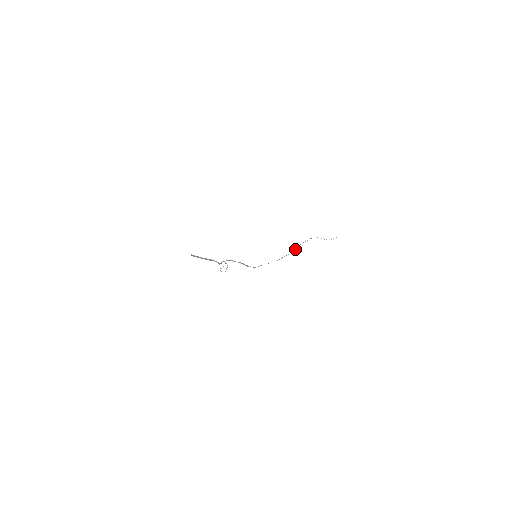
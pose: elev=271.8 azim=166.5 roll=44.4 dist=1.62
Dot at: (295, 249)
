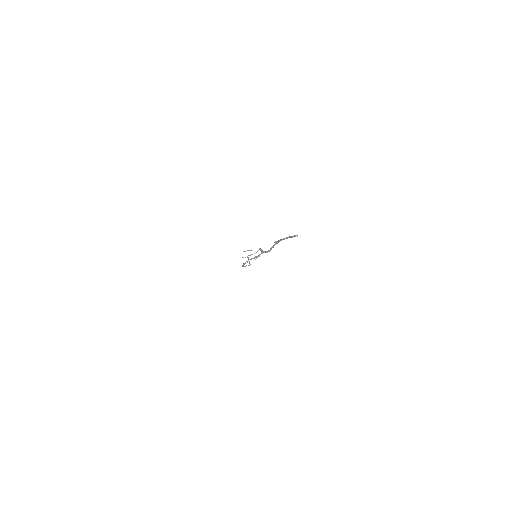
Dot at: occluded
